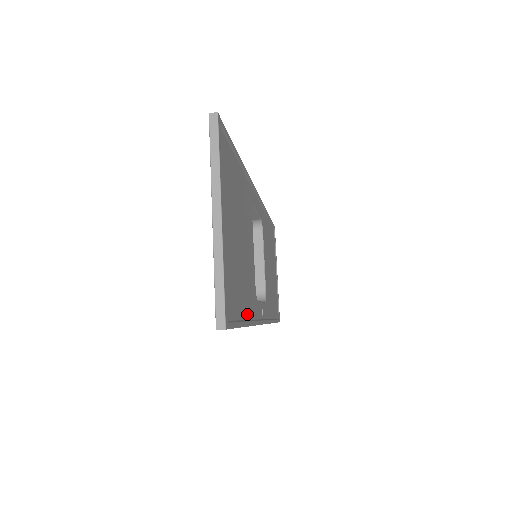
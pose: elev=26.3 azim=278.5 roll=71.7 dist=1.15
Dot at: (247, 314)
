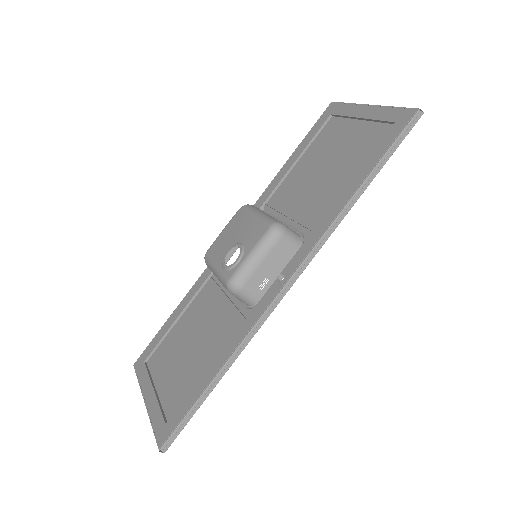
Dot at: occluded
